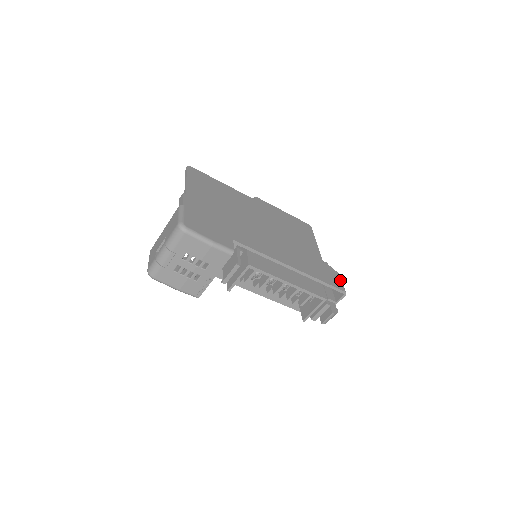
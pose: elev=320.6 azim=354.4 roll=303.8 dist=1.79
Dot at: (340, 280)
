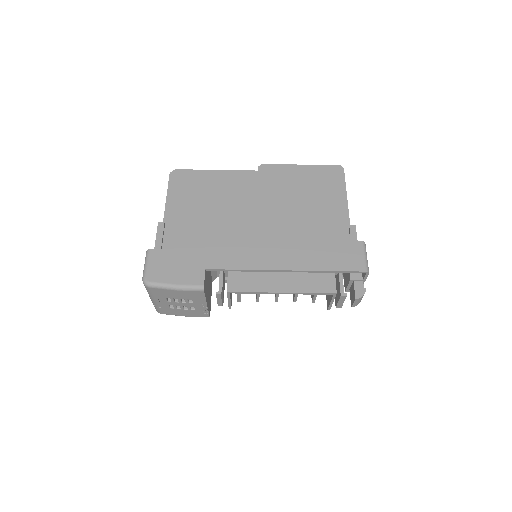
Dot at: (362, 254)
